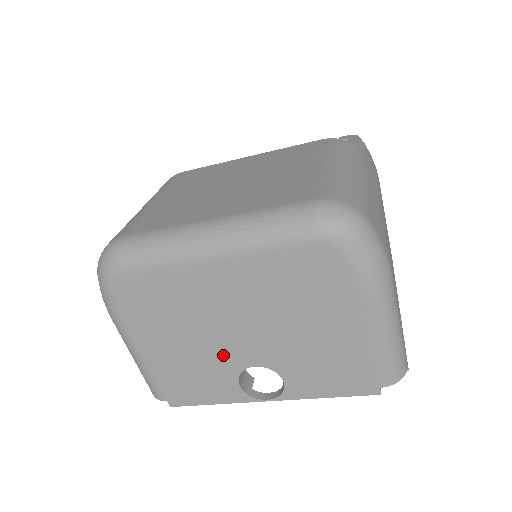
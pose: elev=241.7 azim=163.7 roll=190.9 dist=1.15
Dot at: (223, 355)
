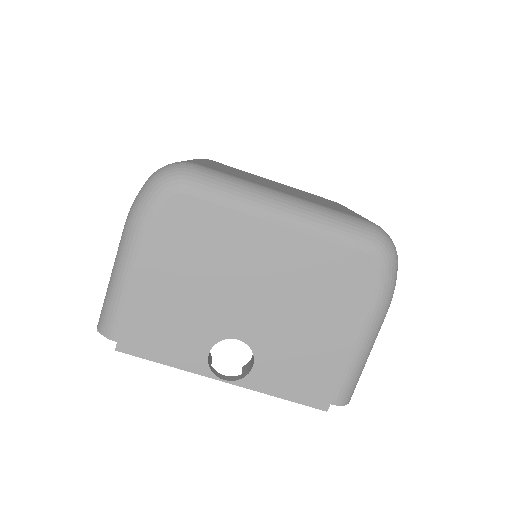
Dot at: (217, 315)
